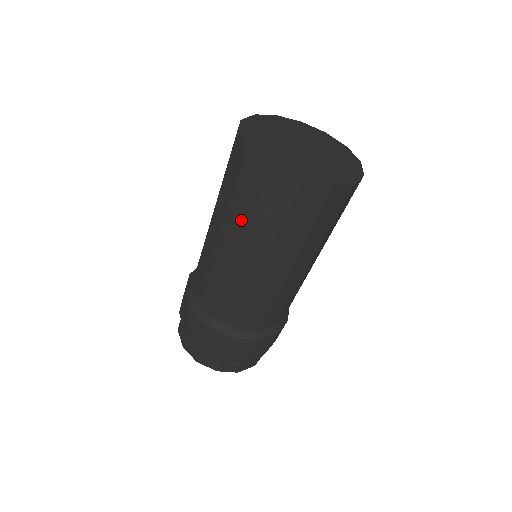
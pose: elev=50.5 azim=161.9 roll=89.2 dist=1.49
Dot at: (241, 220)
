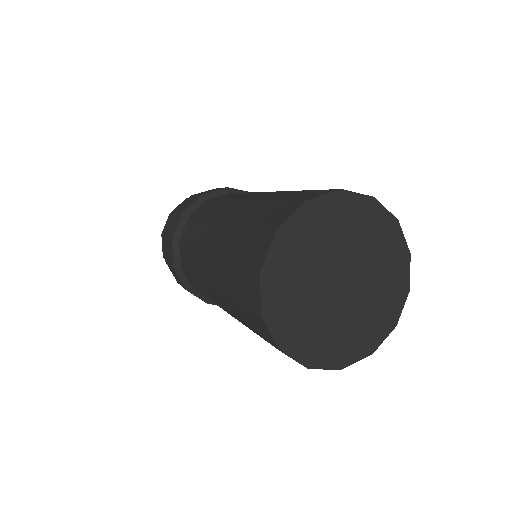
Dot at: occluded
